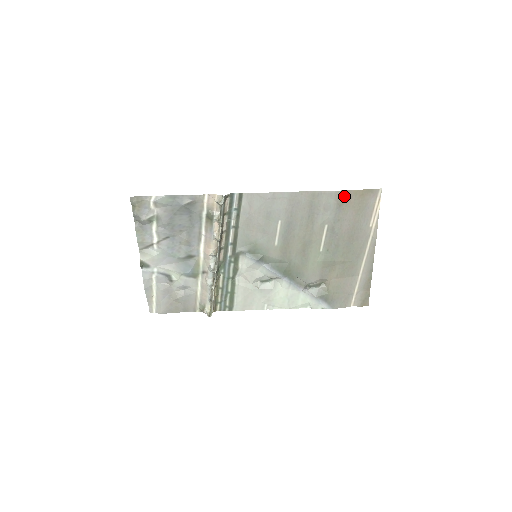
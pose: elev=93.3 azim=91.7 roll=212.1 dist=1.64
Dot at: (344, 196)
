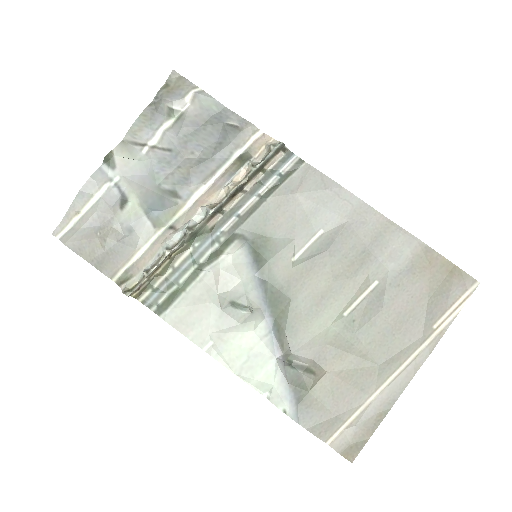
Dot at: (426, 256)
